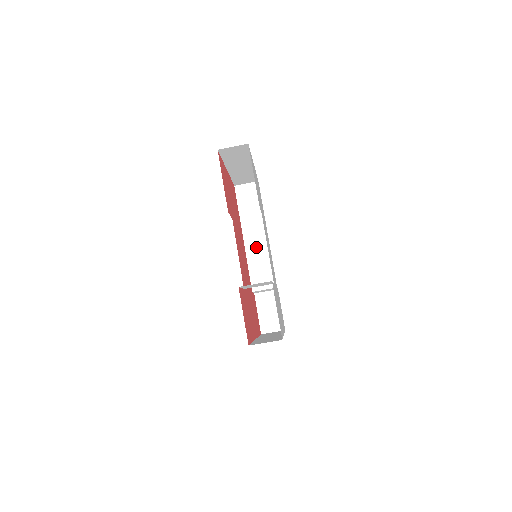
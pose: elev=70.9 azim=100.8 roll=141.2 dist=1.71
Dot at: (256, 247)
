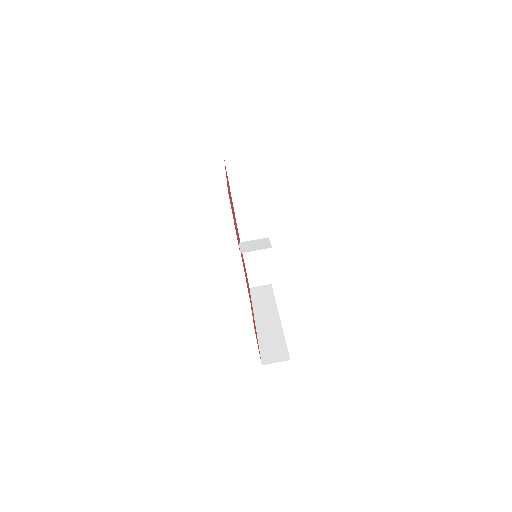
Dot at: (248, 223)
